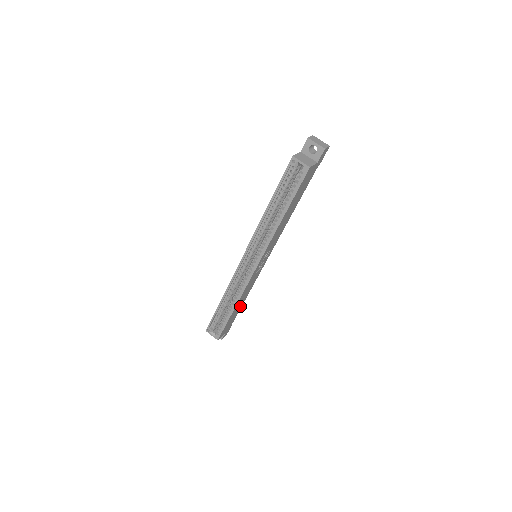
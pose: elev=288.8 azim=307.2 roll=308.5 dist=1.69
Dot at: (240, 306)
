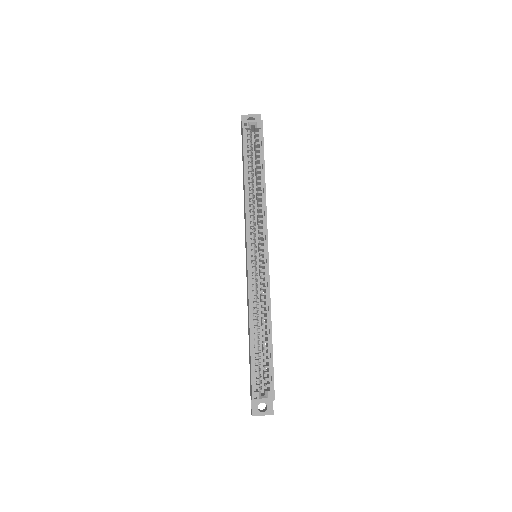
Dot at: occluded
